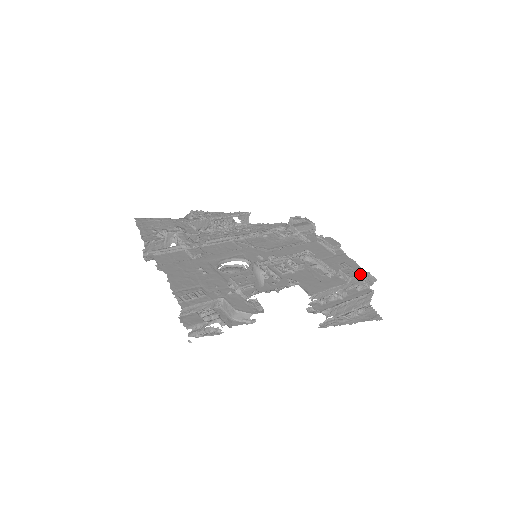
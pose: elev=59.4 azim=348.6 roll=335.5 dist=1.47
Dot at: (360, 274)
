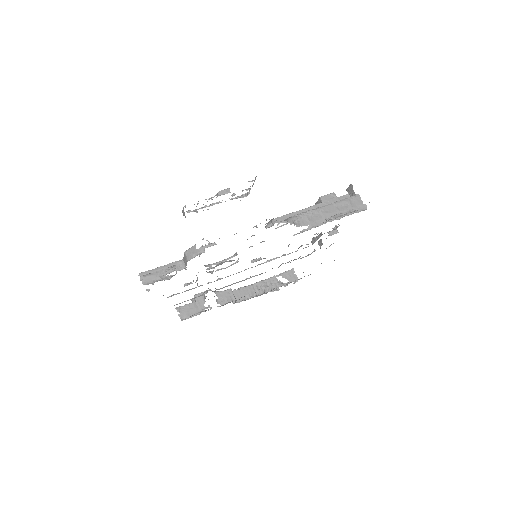
Dot at: occluded
